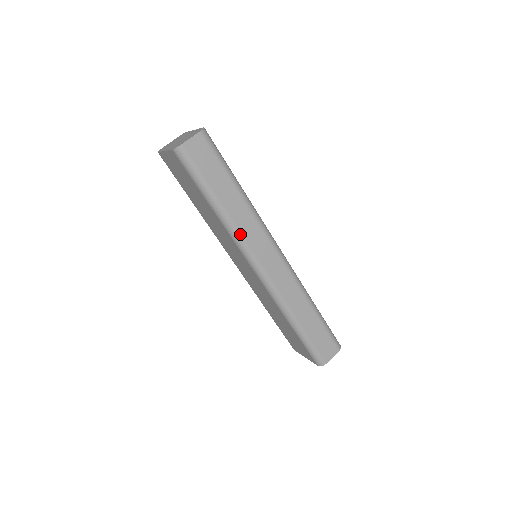
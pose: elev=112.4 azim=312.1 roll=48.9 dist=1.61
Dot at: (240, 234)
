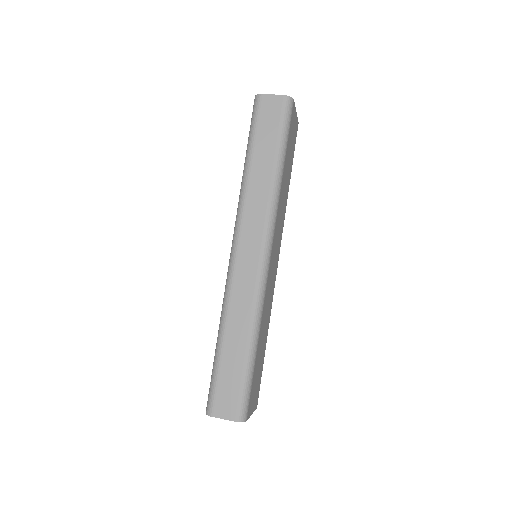
Dot at: (245, 201)
